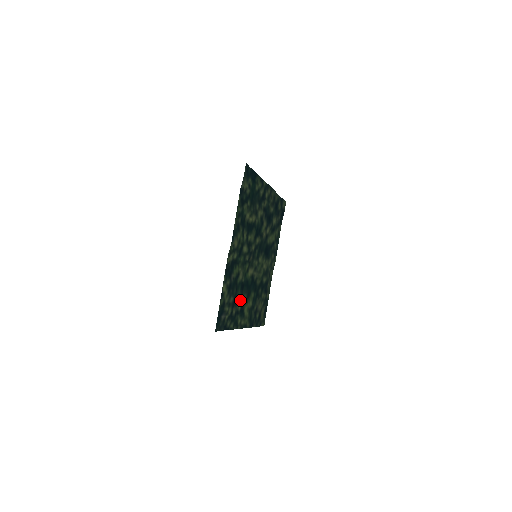
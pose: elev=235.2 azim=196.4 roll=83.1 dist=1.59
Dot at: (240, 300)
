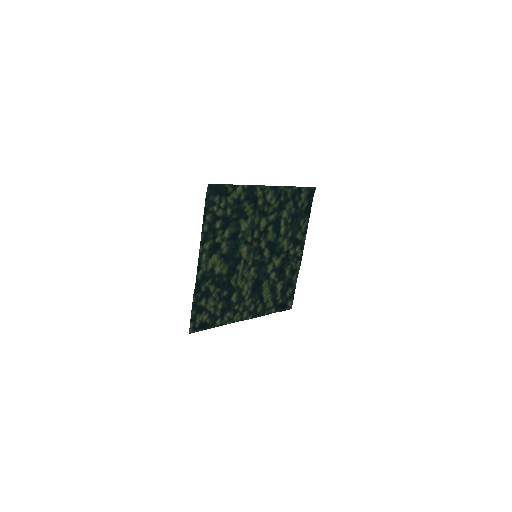
Dot at: (224, 238)
